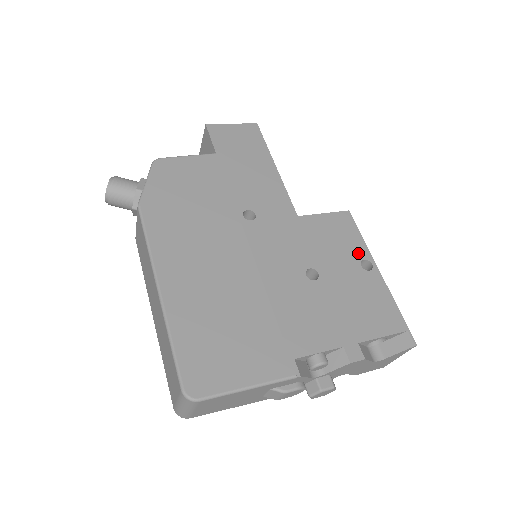
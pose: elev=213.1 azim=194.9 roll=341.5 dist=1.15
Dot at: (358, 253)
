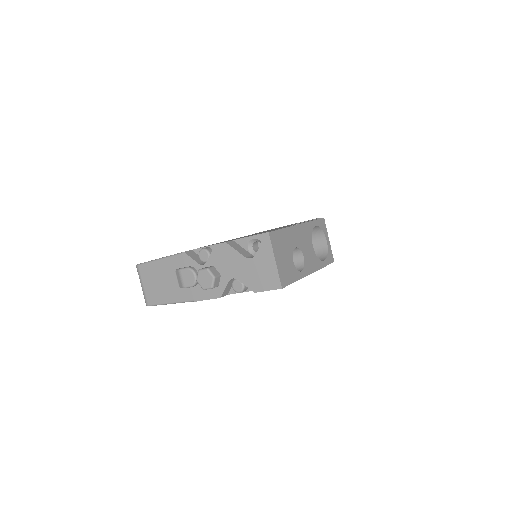
Dot at: occluded
